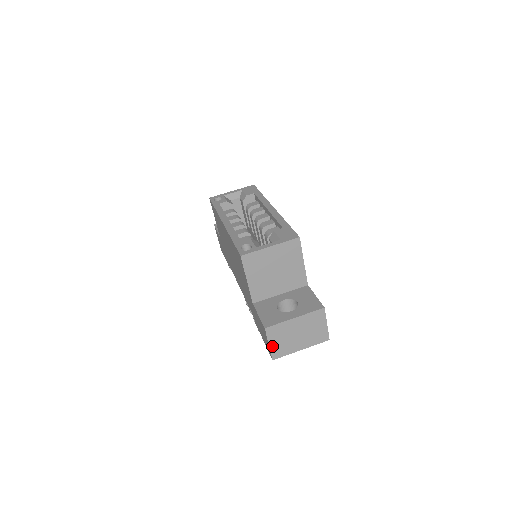
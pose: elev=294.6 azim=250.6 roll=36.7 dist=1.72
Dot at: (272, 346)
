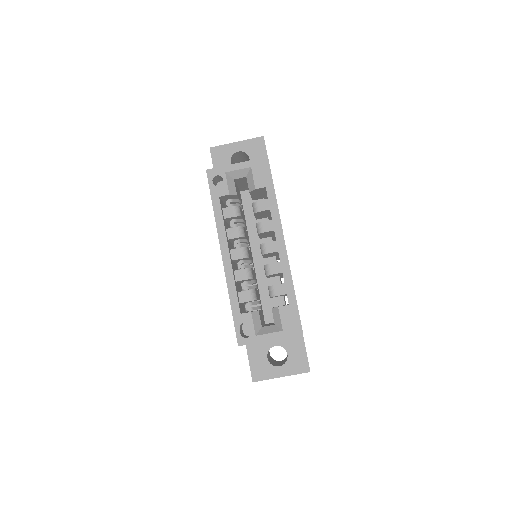
Dot at: occluded
